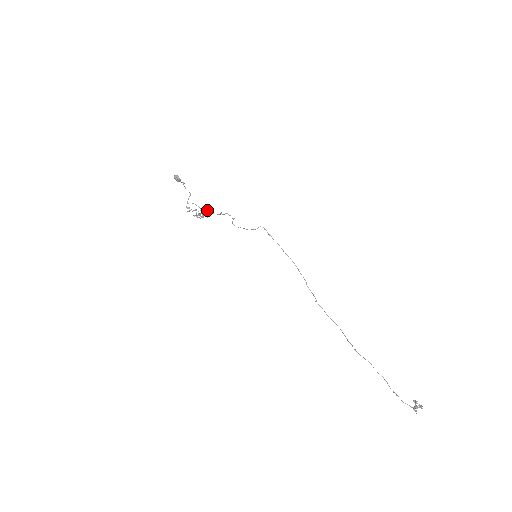
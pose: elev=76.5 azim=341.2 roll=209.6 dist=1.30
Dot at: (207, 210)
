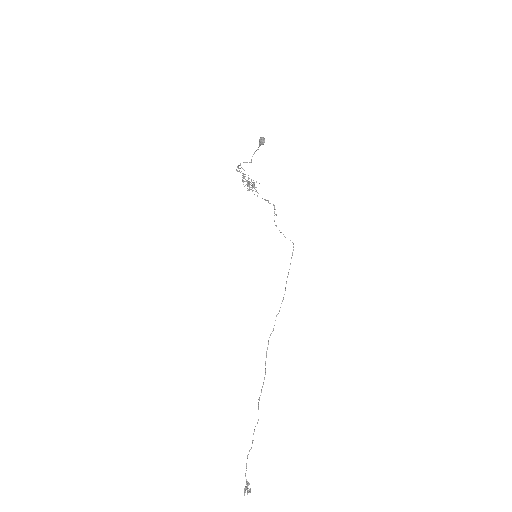
Dot at: occluded
